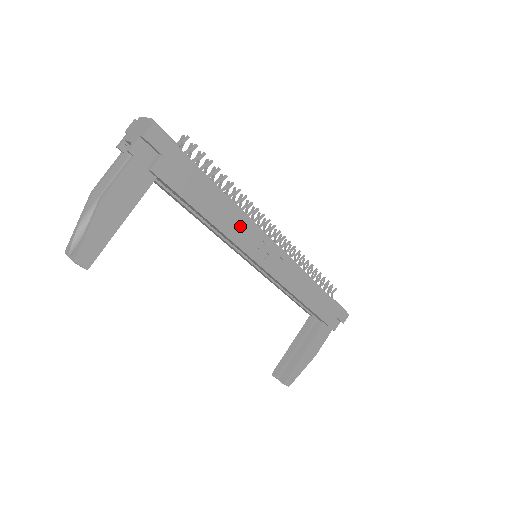
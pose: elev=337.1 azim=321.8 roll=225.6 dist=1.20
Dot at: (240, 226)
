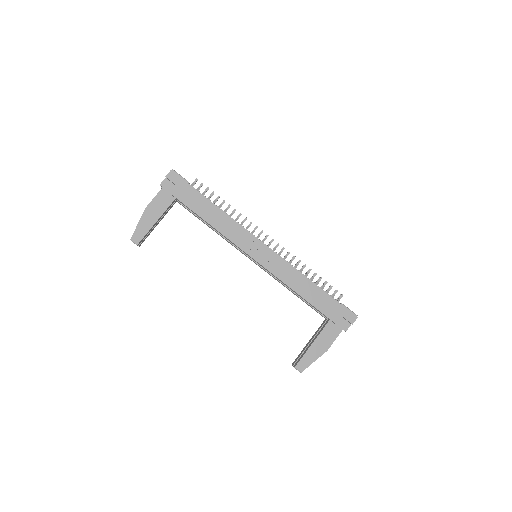
Dot at: (232, 229)
